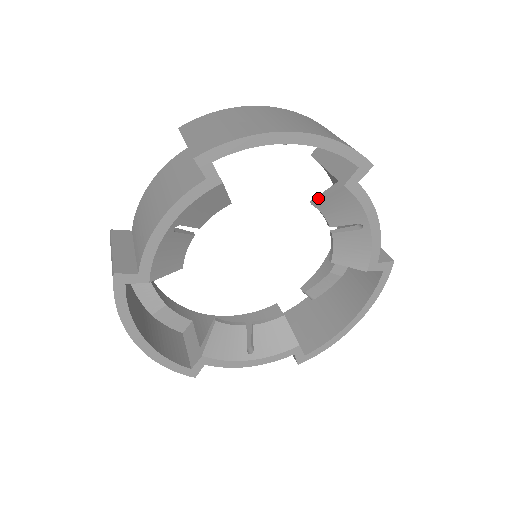
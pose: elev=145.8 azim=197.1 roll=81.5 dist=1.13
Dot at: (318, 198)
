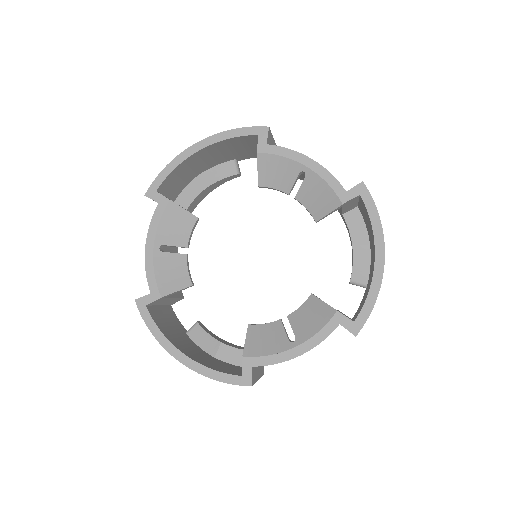
Dot at: (258, 178)
